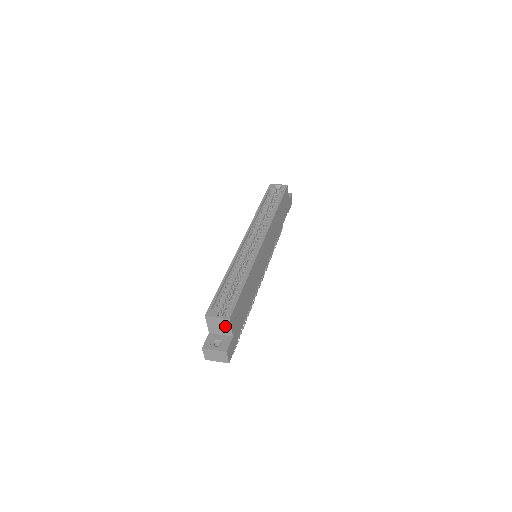
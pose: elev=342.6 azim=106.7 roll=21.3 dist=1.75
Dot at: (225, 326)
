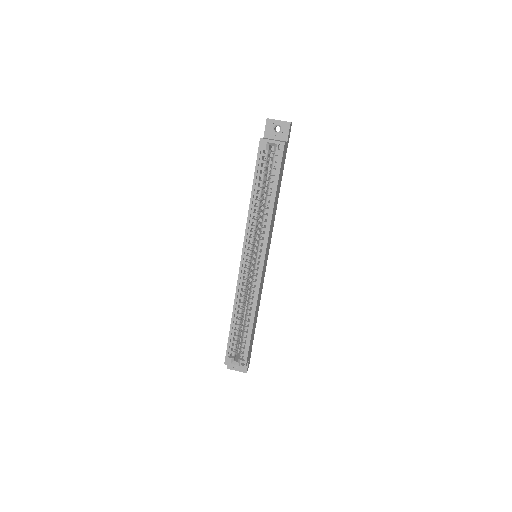
Dot at: occluded
